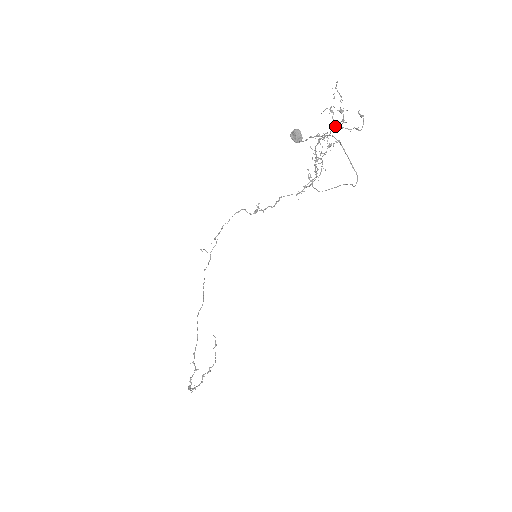
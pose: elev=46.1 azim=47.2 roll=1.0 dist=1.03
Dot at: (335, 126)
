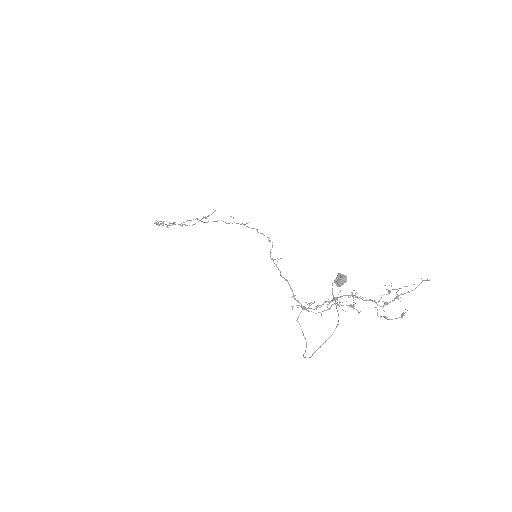
Dot at: (375, 301)
